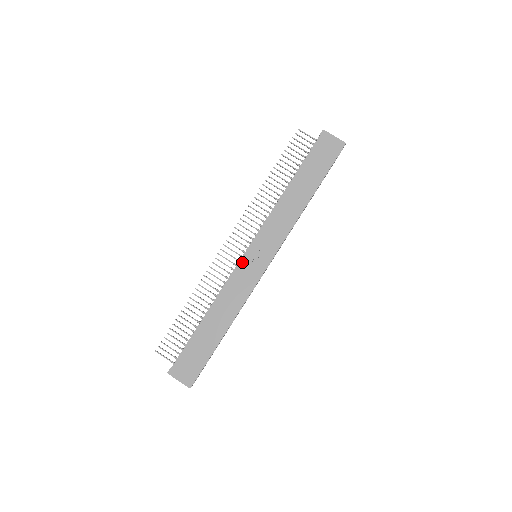
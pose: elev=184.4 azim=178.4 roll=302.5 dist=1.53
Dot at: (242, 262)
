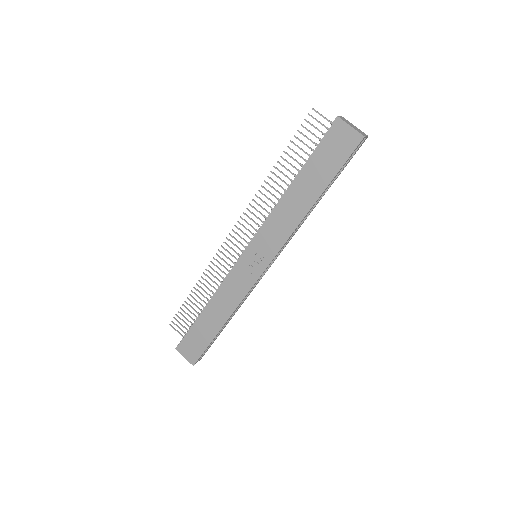
Dot at: (239, 263)
